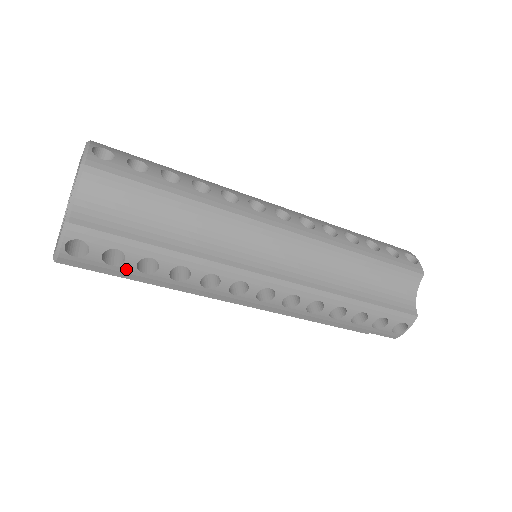
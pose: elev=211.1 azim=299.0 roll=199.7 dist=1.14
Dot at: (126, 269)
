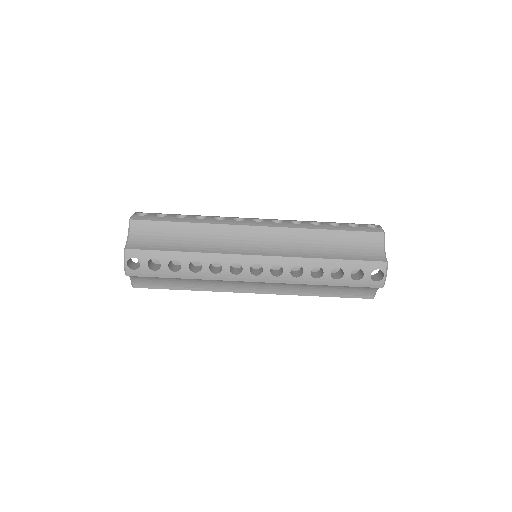
Dot at: (164, 271)
